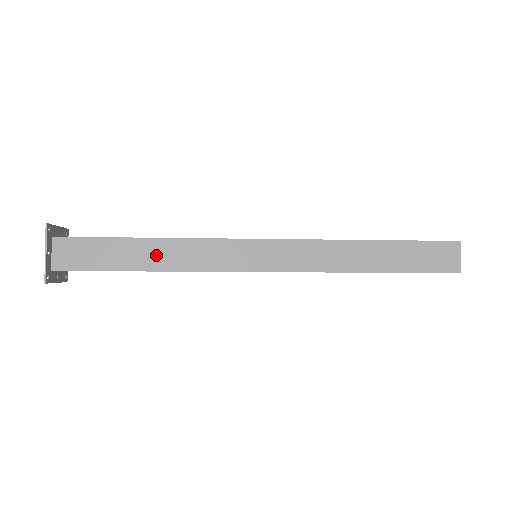
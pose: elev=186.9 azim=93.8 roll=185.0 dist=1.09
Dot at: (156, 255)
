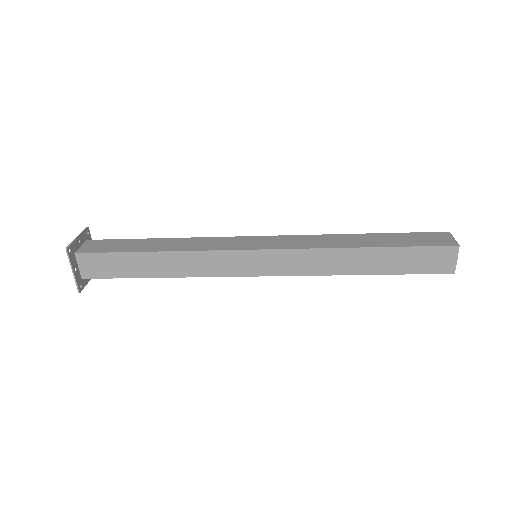
Dot at: (166, 245)
